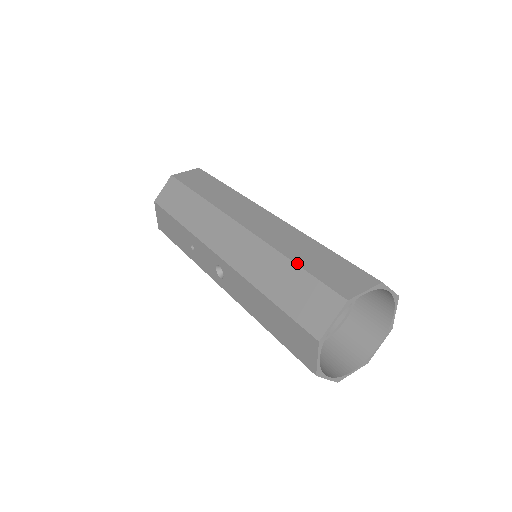
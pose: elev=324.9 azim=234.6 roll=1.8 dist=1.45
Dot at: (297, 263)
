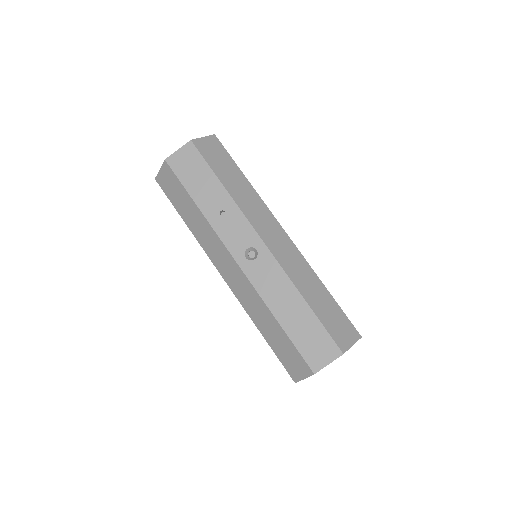
Dot at: occluded
